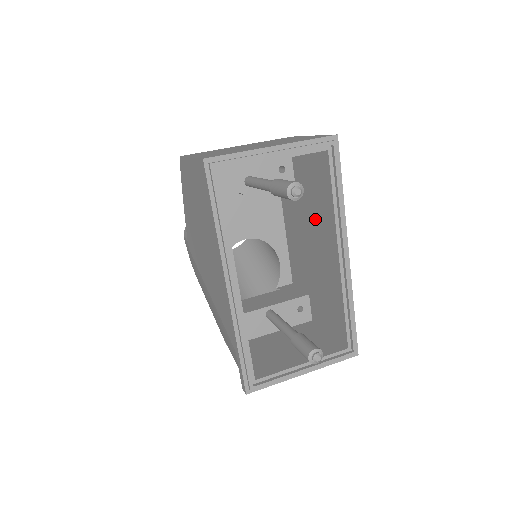
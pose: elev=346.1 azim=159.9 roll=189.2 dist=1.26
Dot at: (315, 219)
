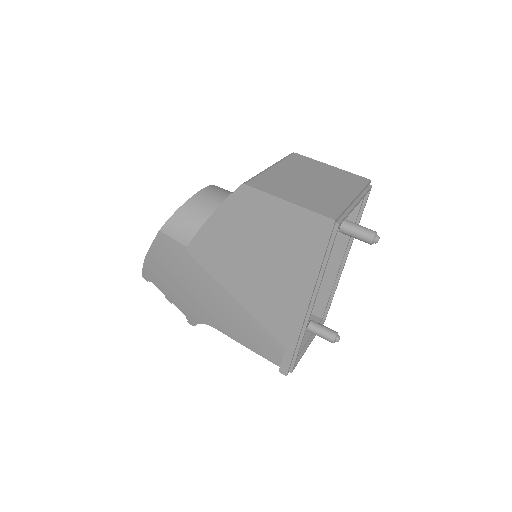
Dot at: occluded
